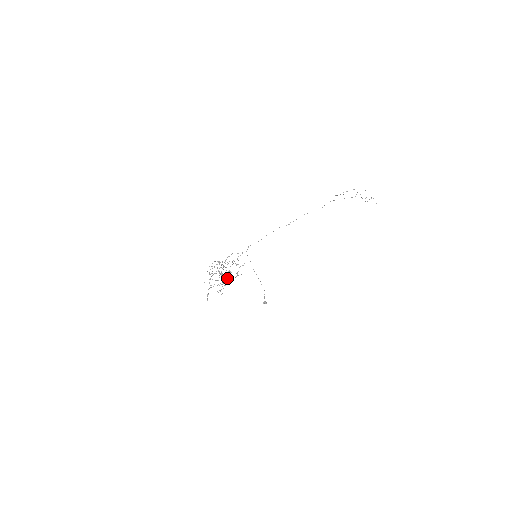
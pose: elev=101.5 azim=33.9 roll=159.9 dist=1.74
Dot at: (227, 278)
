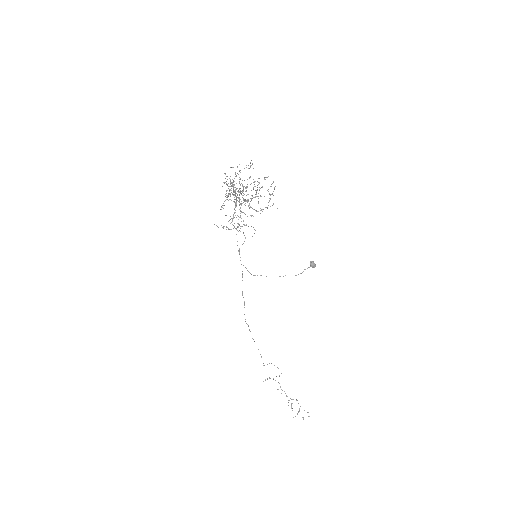
Dot at: occluded
